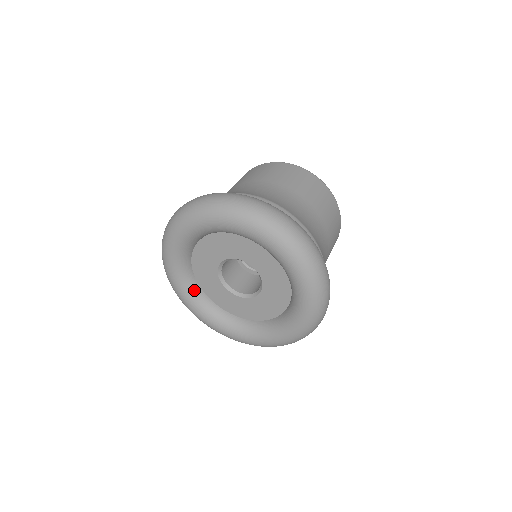
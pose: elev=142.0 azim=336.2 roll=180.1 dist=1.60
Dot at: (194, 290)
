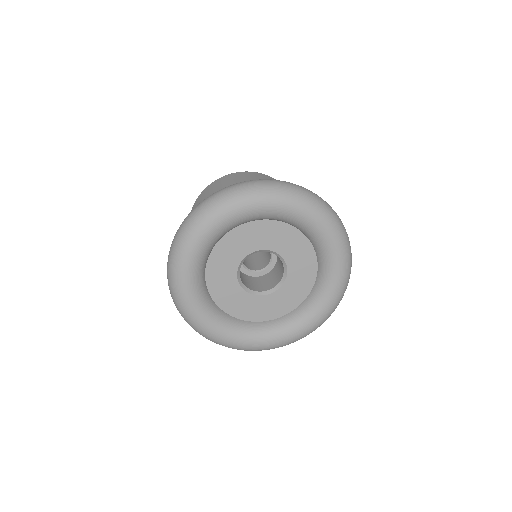
Dot at: (210, 305)
